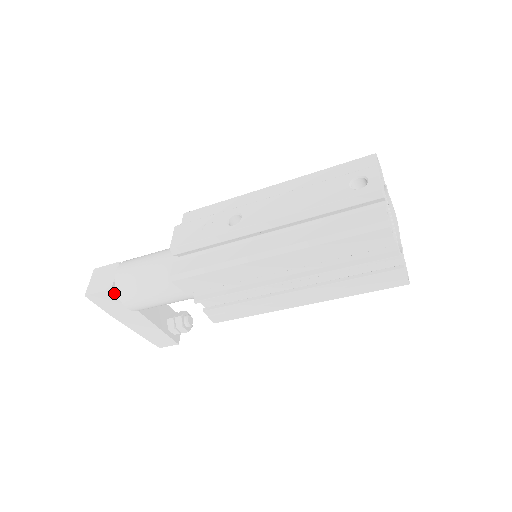
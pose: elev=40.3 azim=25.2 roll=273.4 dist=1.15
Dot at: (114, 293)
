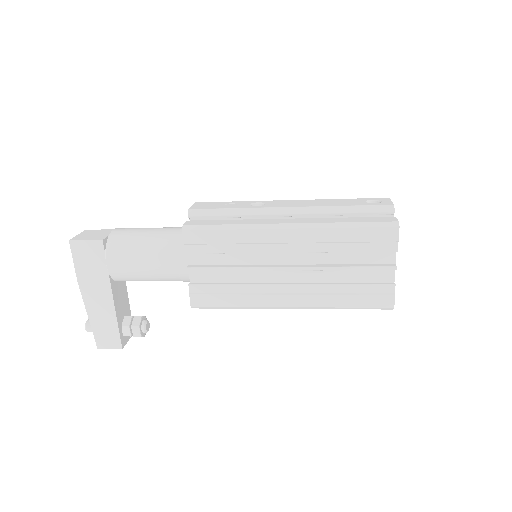
Dot at: (102, 247)
